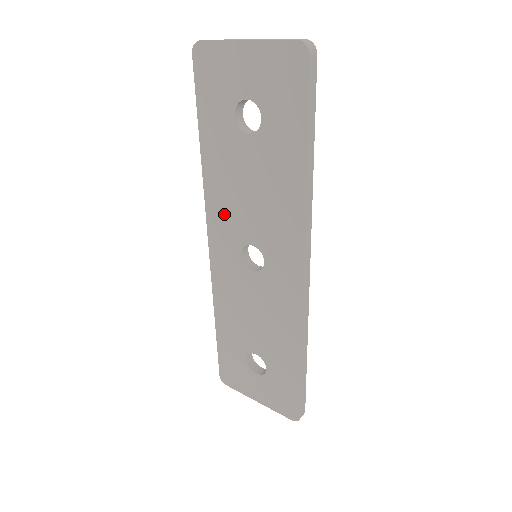
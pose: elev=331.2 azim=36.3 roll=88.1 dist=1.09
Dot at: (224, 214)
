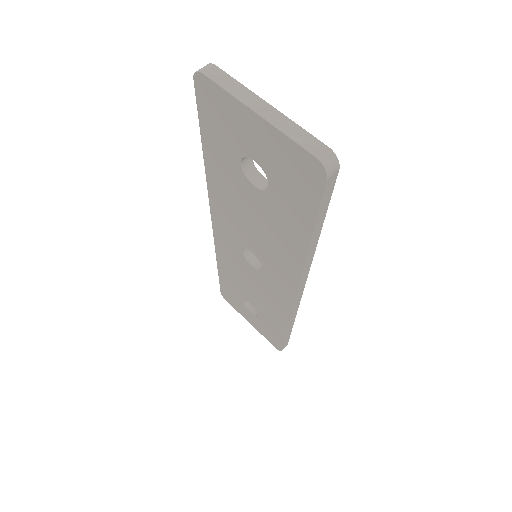
Dot at: (227, 218)
